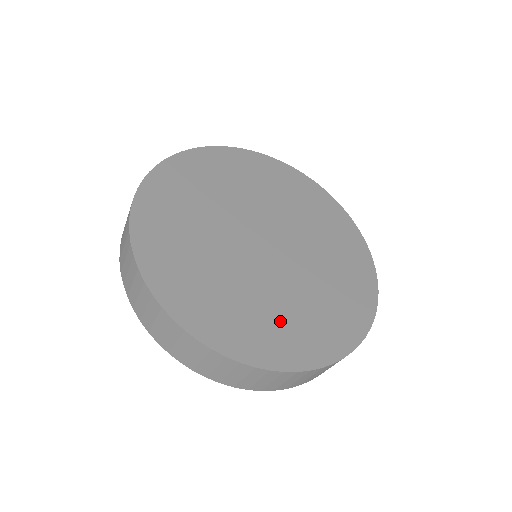
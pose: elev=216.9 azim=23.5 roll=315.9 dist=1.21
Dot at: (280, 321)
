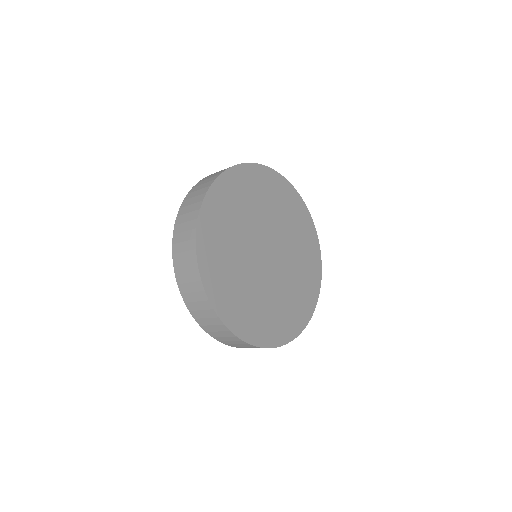
Dot at: (300, 289)
